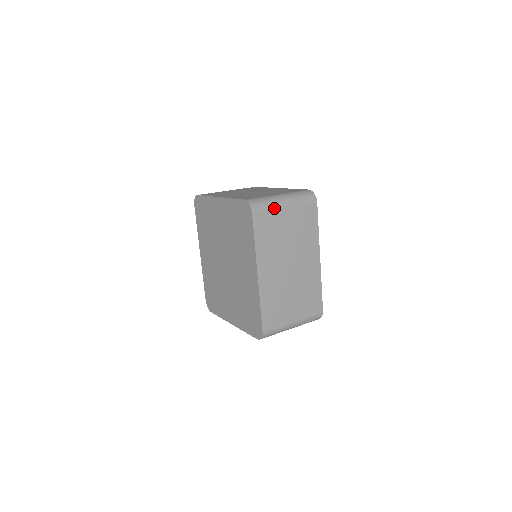
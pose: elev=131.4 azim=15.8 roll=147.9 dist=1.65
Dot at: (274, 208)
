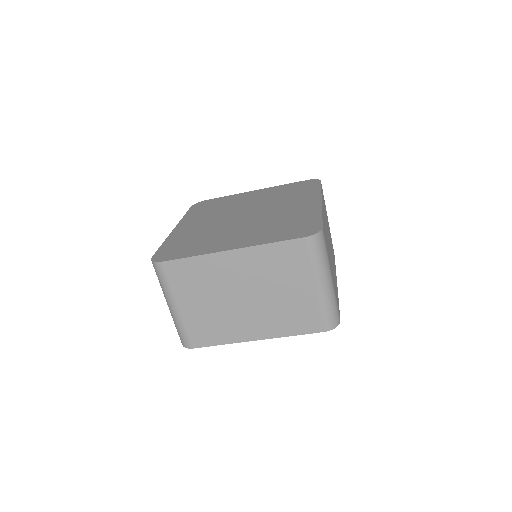
Dot at: (325, 205)
